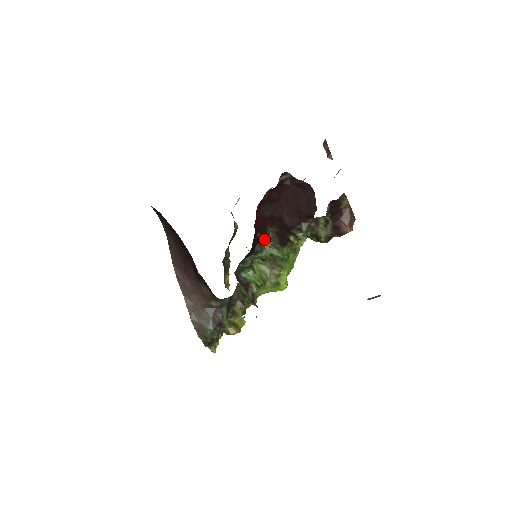
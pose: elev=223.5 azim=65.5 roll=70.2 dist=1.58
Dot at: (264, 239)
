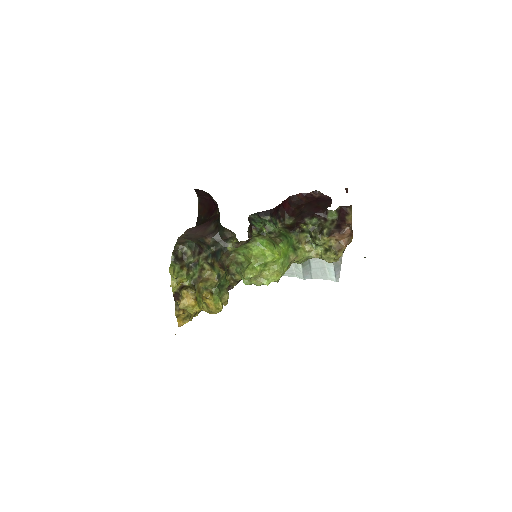
Dot at: (280, 223)
